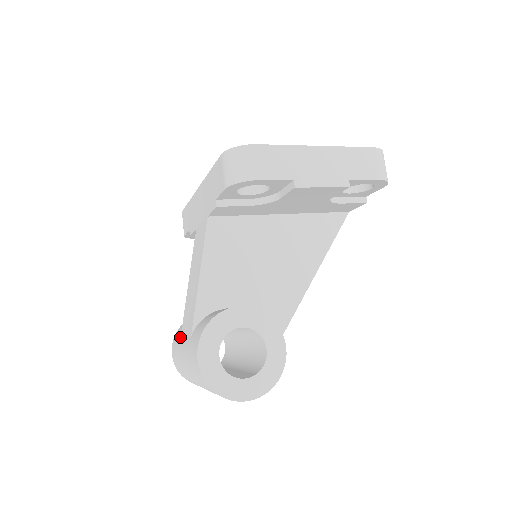
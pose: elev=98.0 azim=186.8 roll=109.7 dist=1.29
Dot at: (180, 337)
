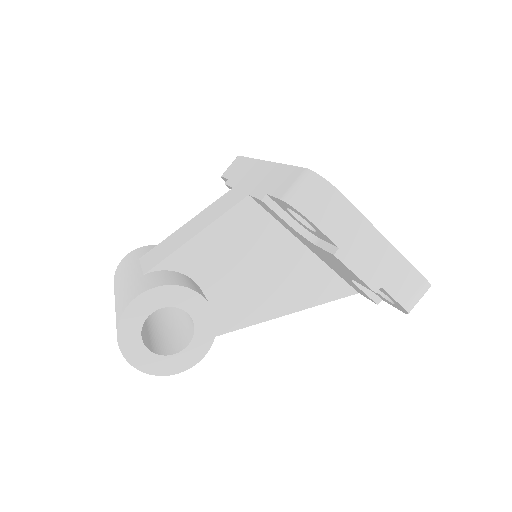
Dot at: (138, 259)
